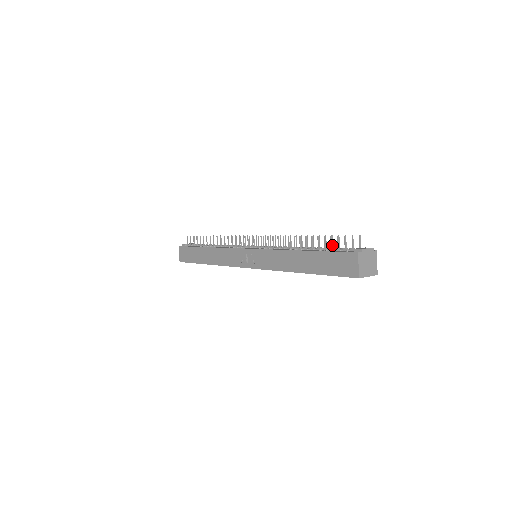
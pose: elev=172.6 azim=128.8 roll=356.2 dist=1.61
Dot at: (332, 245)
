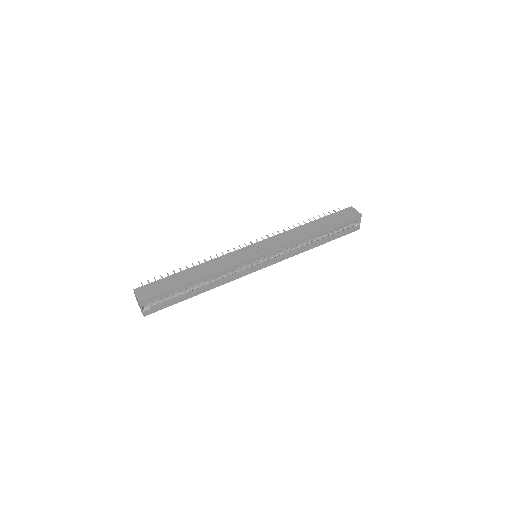
Dot at: occluded
